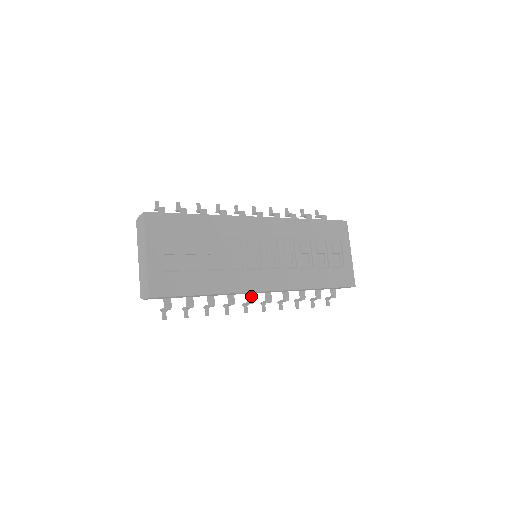
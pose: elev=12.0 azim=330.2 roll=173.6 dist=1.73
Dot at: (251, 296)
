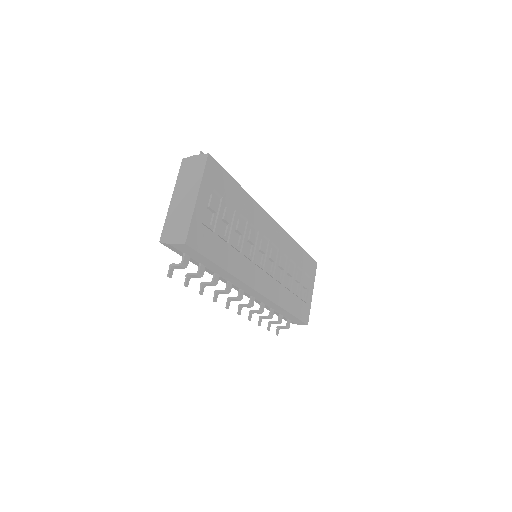
Dot at: (242, 293)
